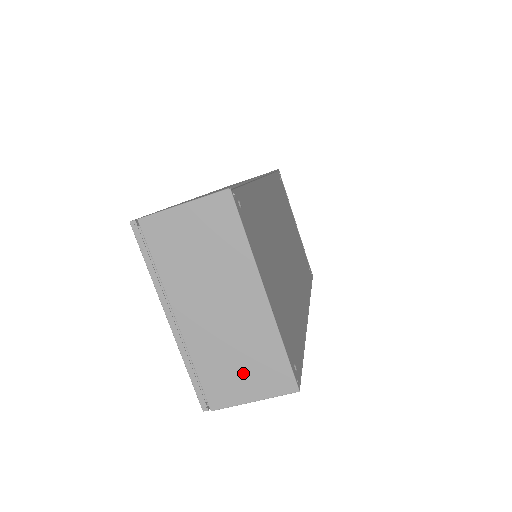
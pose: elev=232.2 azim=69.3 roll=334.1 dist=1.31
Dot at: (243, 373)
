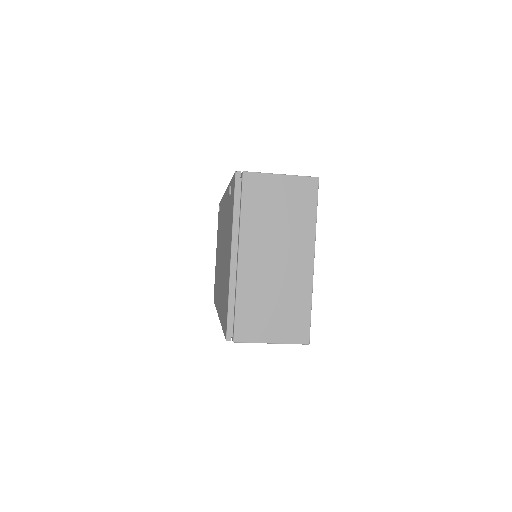
Dot at: (273, 317)
